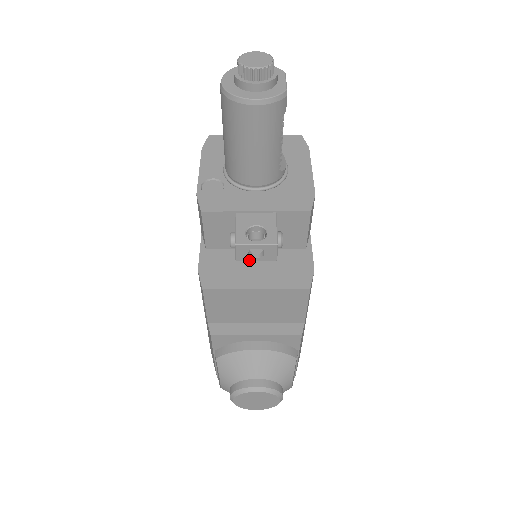
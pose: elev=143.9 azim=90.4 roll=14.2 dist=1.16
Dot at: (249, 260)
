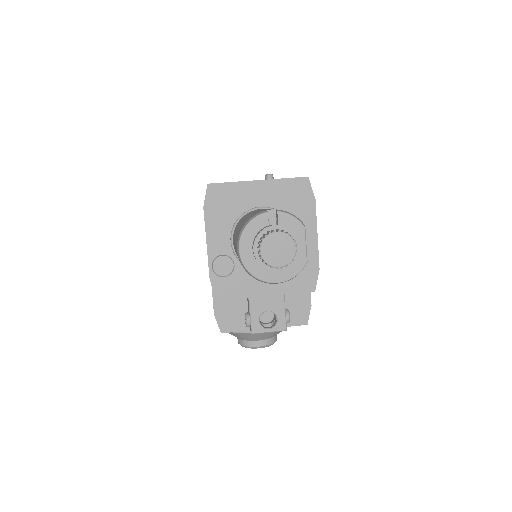
Dot at: occluded
